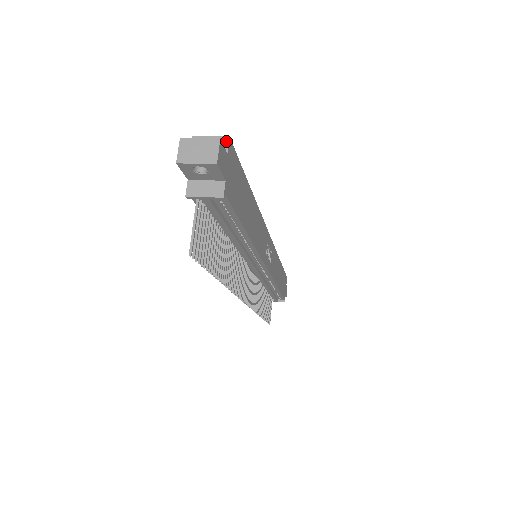
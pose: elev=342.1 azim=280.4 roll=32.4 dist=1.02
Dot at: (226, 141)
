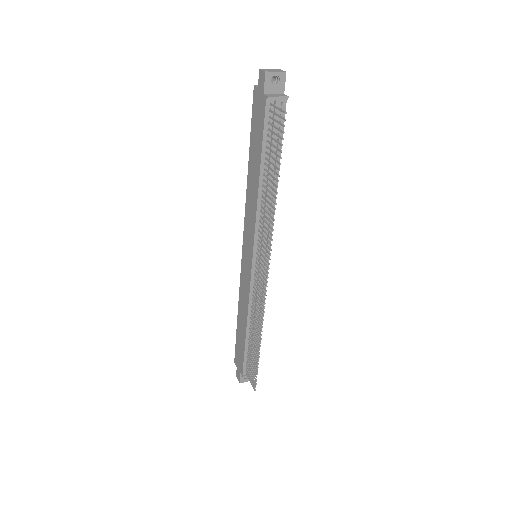
Dot at: occluded
